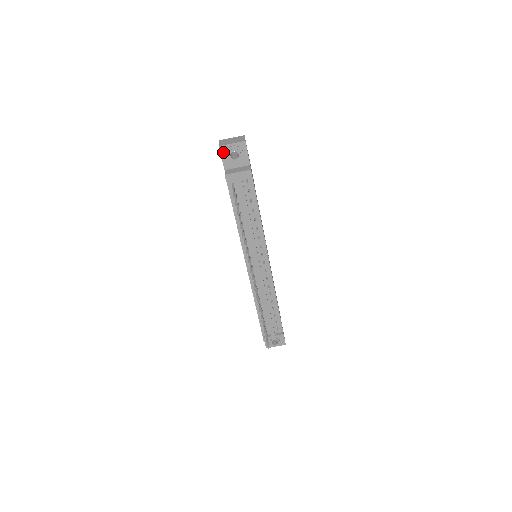
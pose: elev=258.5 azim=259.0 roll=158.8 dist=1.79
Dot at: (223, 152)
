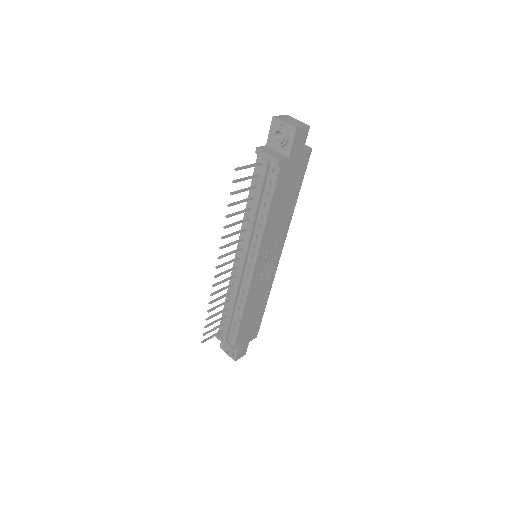
Dot at: (273, 125)
